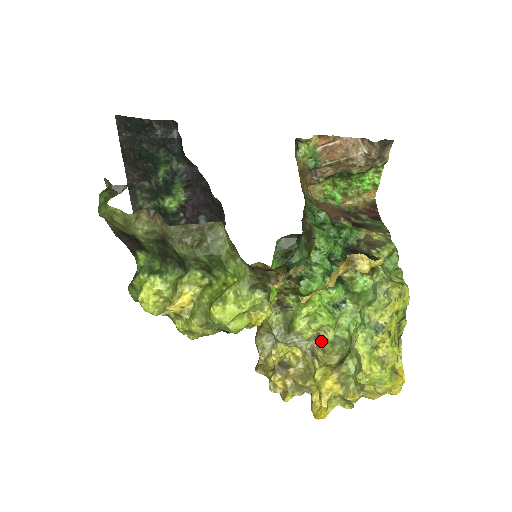
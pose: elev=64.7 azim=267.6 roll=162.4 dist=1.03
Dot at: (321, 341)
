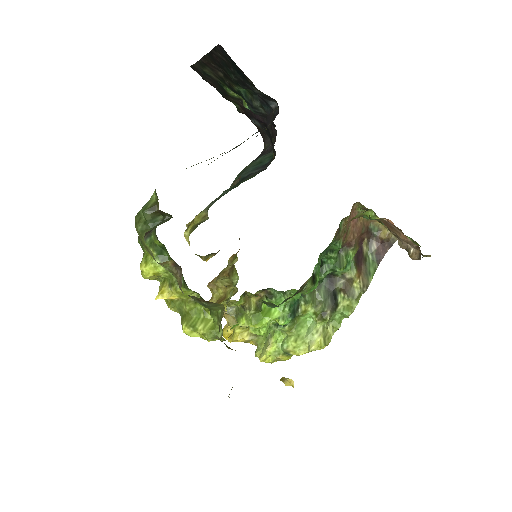
Dot at: occluded
